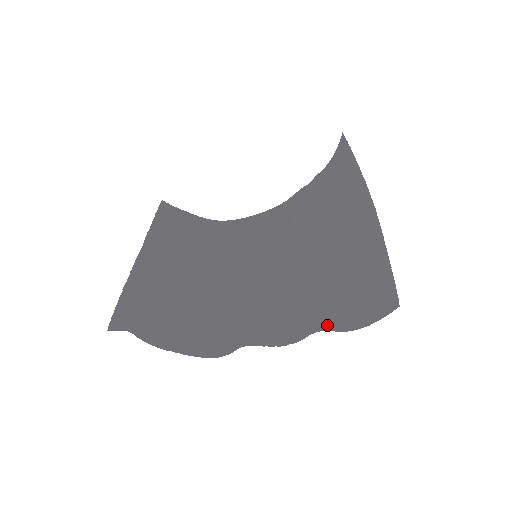
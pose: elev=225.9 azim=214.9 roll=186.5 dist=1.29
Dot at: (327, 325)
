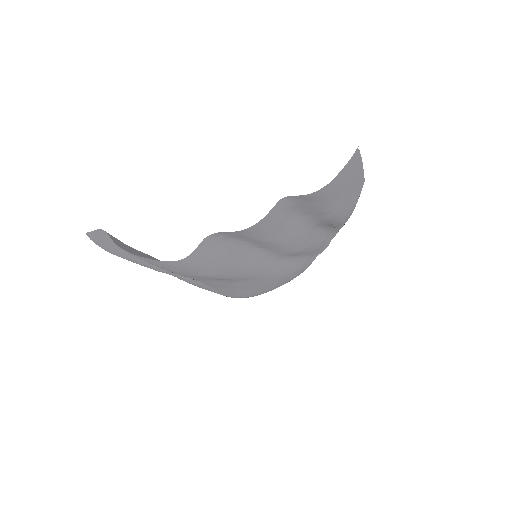
Dot at: (293, 198)
